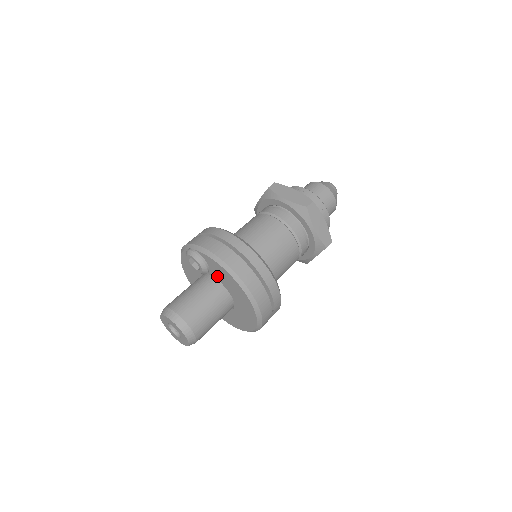
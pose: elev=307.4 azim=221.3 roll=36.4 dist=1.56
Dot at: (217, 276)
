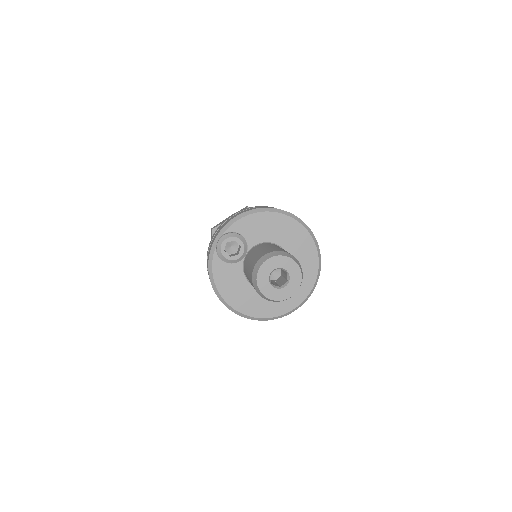
Dot at: (256, 238)
